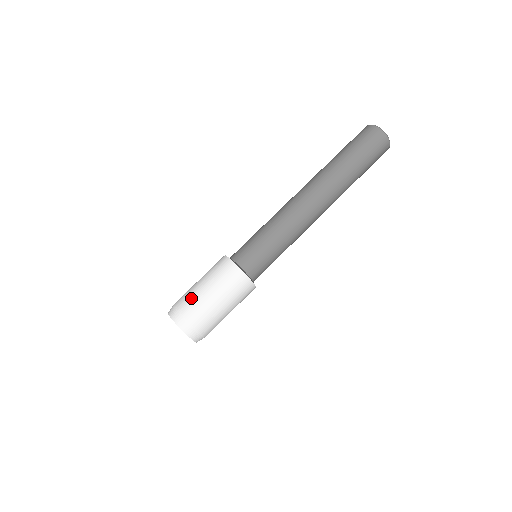
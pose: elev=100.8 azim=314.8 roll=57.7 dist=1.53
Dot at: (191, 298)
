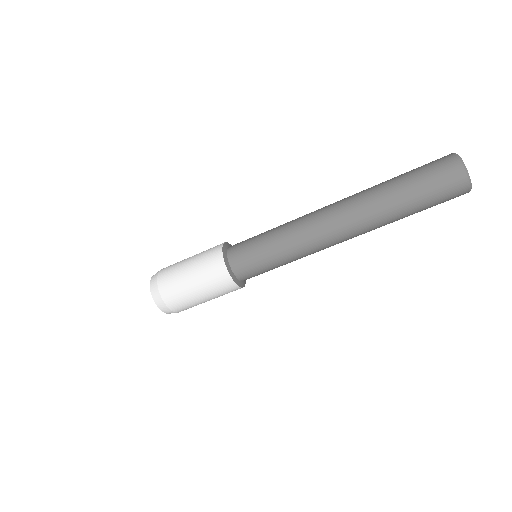
Dot at: (184, 302)
